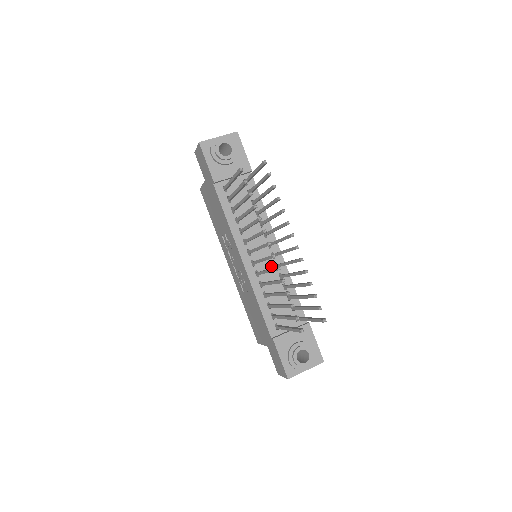
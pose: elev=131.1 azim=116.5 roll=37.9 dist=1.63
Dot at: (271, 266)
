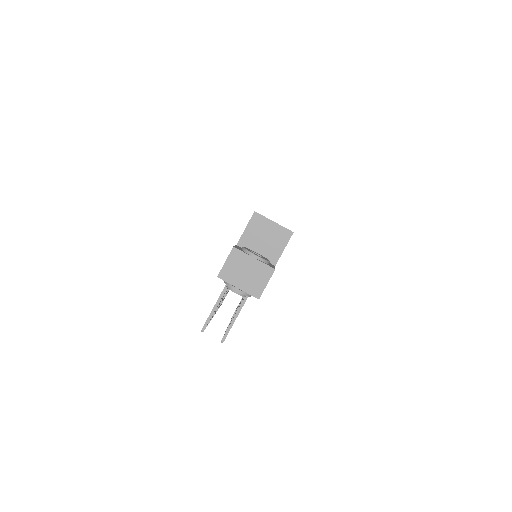
Dot at: occluded
